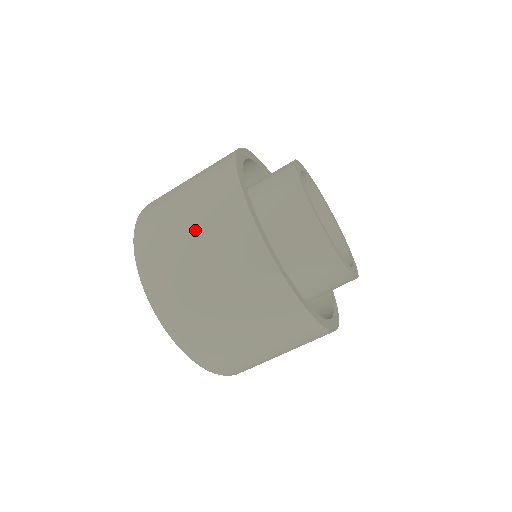
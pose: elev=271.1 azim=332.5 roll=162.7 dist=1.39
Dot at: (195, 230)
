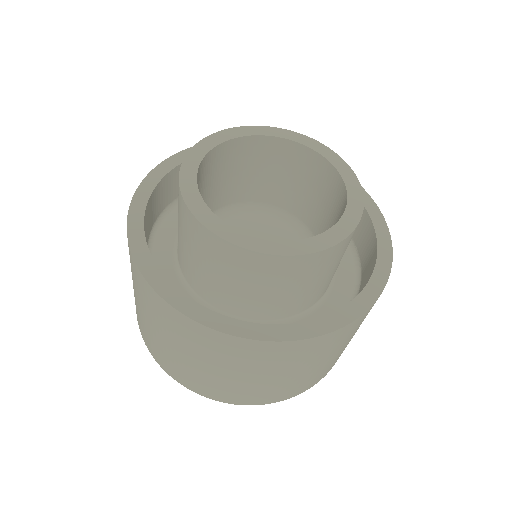
Dot at: (182, 352)
